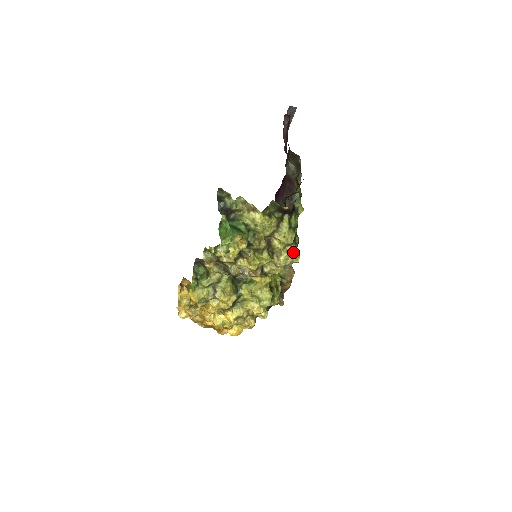
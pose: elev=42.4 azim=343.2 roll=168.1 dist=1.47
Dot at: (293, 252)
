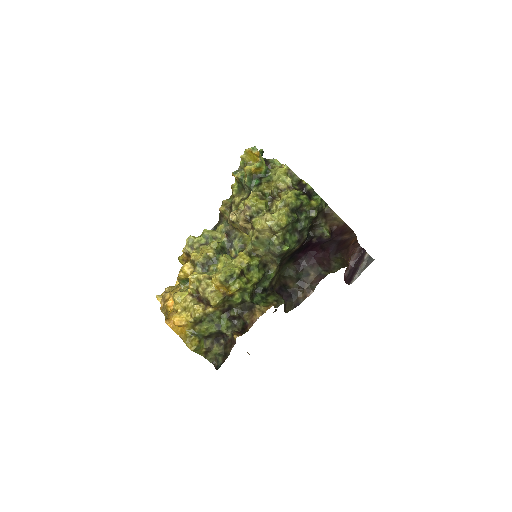
Dot at: (284, 213)
